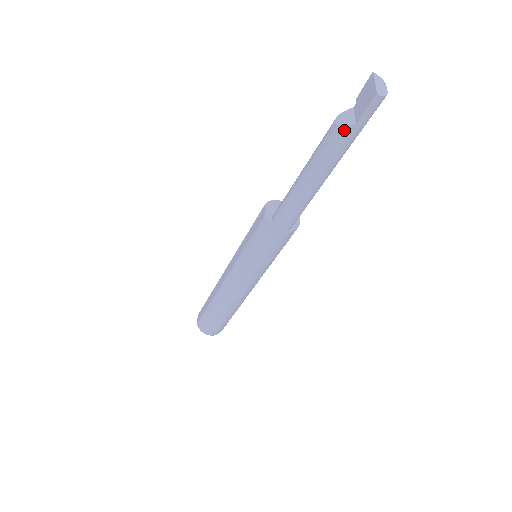
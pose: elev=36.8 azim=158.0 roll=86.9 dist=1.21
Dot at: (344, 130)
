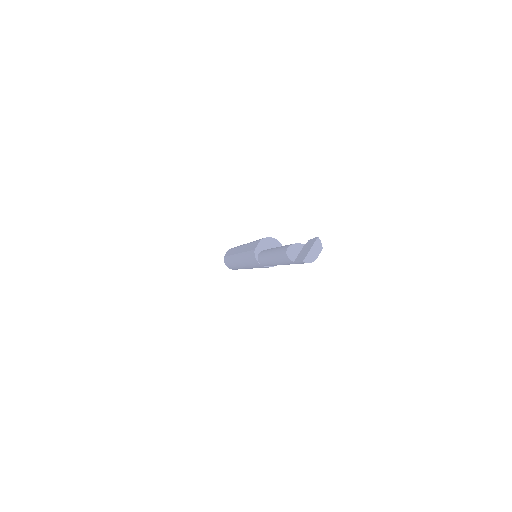
Dot at: (288, 259)
